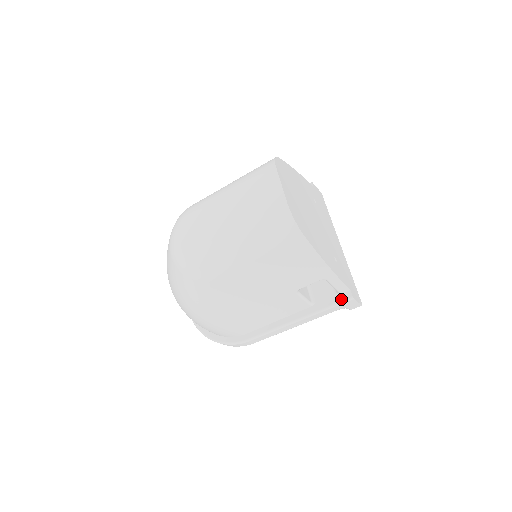
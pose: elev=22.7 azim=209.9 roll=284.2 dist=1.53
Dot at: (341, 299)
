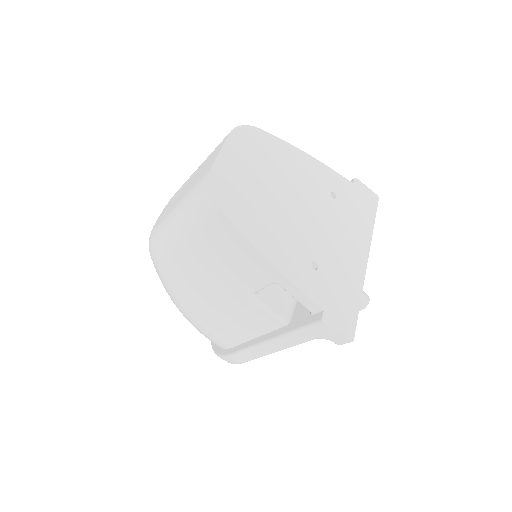
Dot at: (311, 321)
